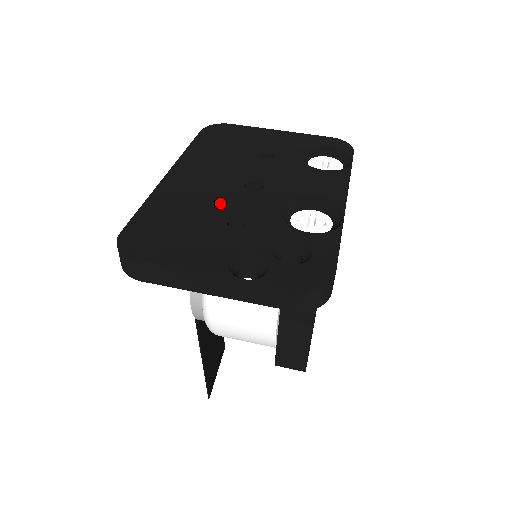
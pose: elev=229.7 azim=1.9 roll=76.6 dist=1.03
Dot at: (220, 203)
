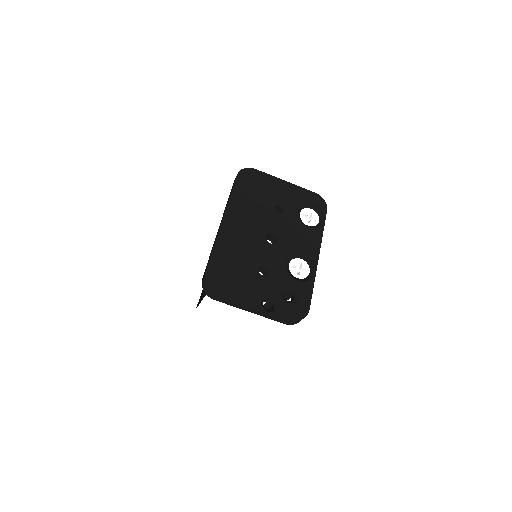
Dot at: (254, 253)
